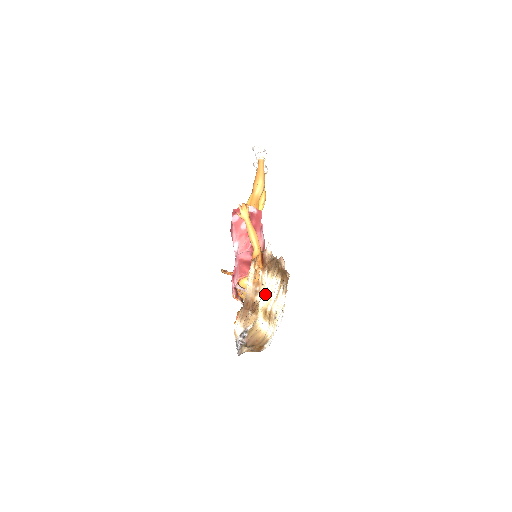
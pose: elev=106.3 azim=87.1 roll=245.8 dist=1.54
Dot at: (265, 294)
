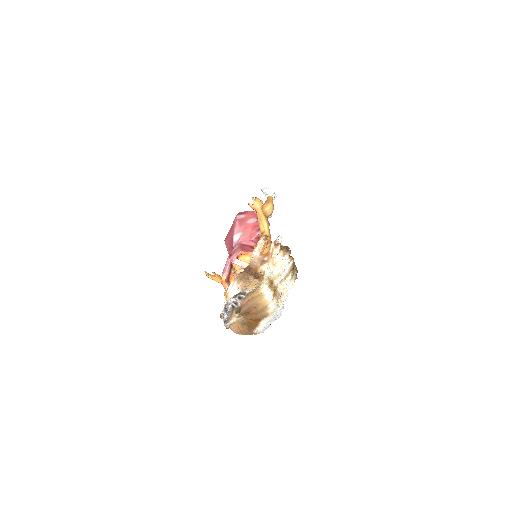
Dot at: (273, 267)
